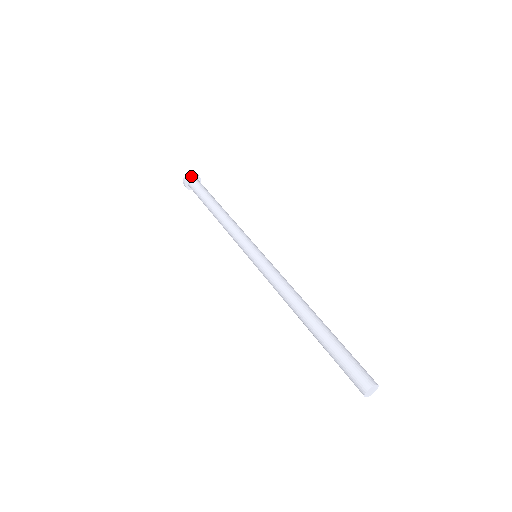
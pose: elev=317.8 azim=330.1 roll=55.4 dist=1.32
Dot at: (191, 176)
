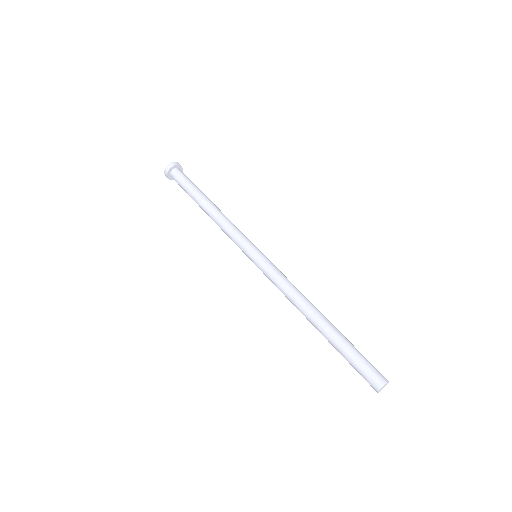
Dot at: (169, 170)
